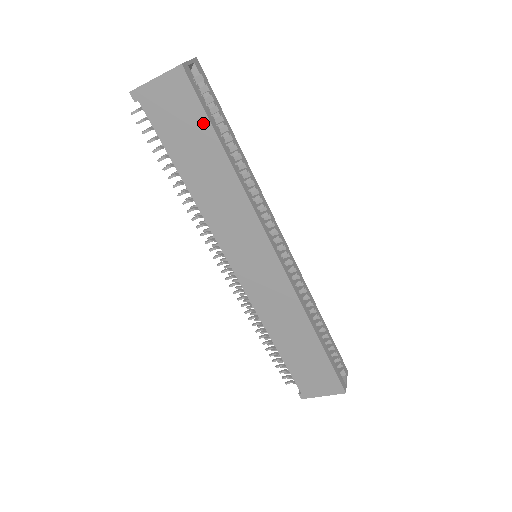
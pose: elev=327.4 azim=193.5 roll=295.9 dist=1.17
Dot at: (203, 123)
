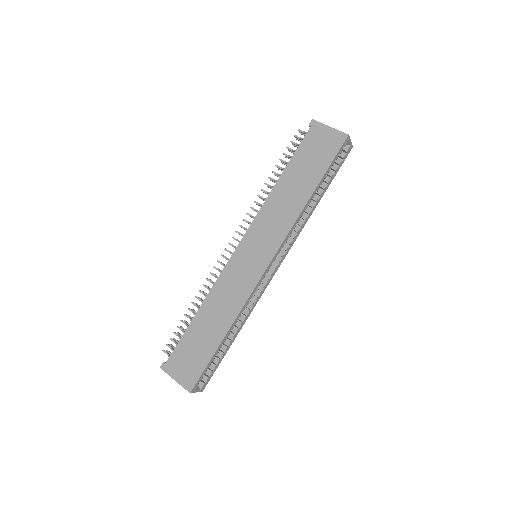
Dot at: (324, 165)
